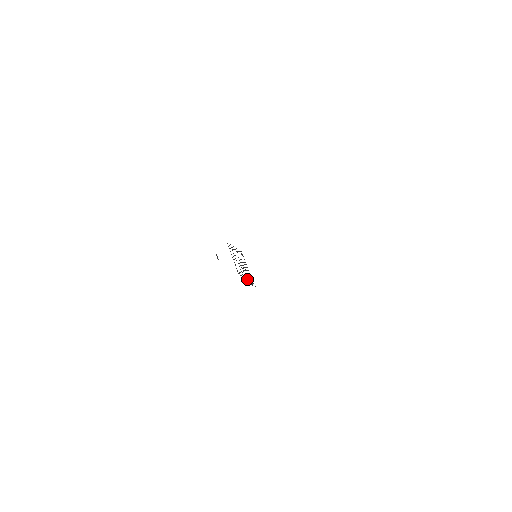
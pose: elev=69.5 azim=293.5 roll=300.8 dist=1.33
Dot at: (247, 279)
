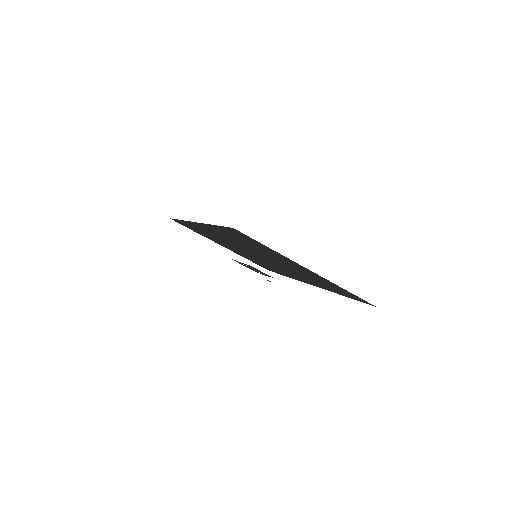
Dot at: occluded
